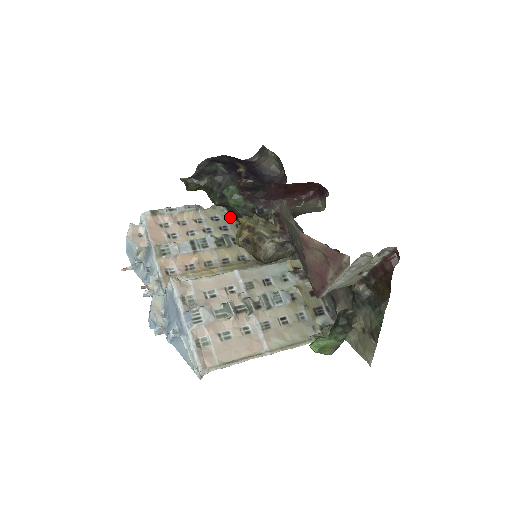
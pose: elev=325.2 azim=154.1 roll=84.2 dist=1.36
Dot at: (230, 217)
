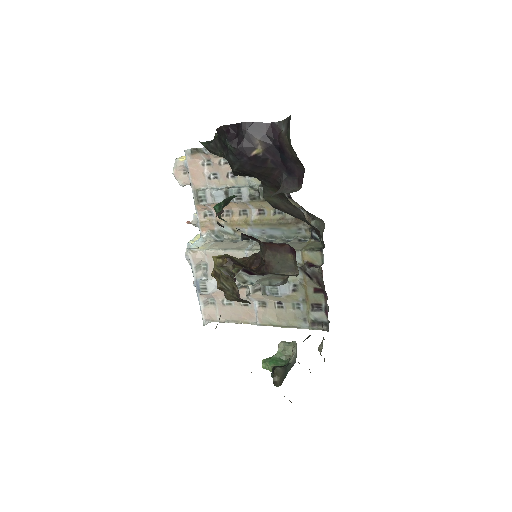
Dot at: occluded
